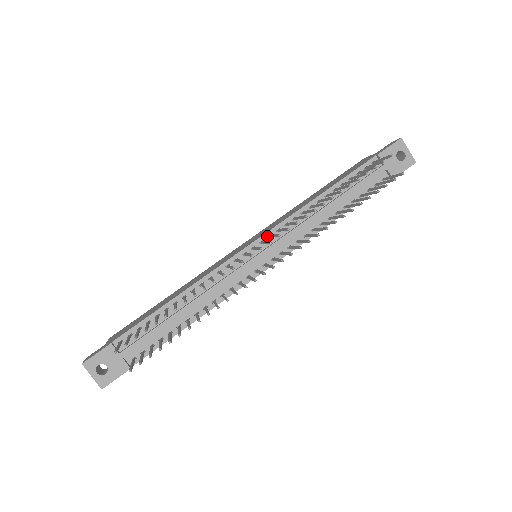
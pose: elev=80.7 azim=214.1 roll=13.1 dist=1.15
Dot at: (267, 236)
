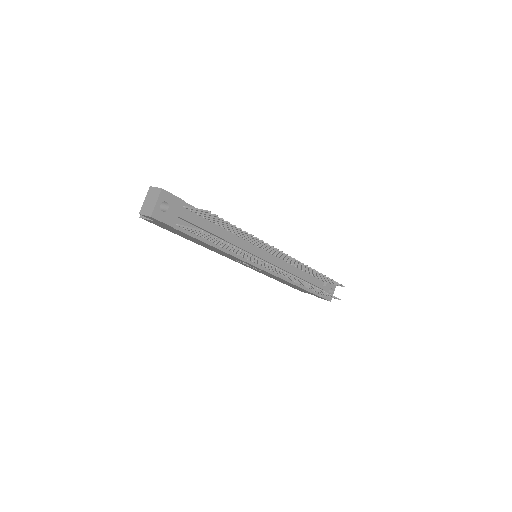
Dot at: occluded
